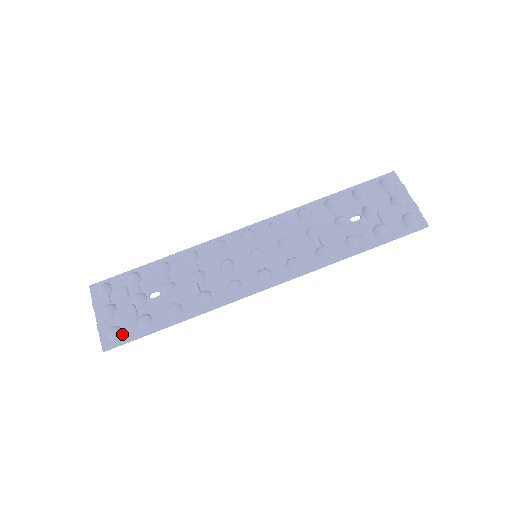
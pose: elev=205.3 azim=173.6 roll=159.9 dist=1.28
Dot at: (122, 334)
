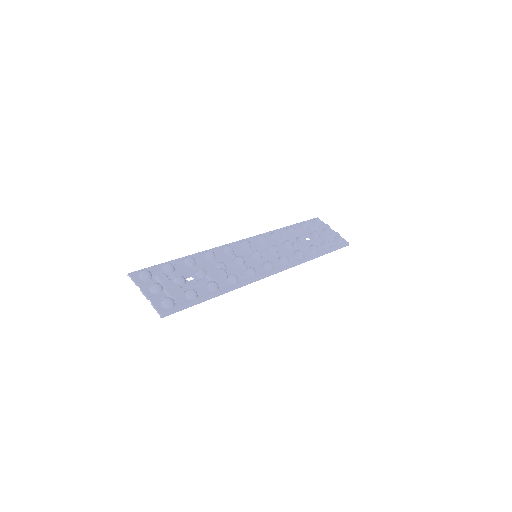
Dot at: (174, 304)
